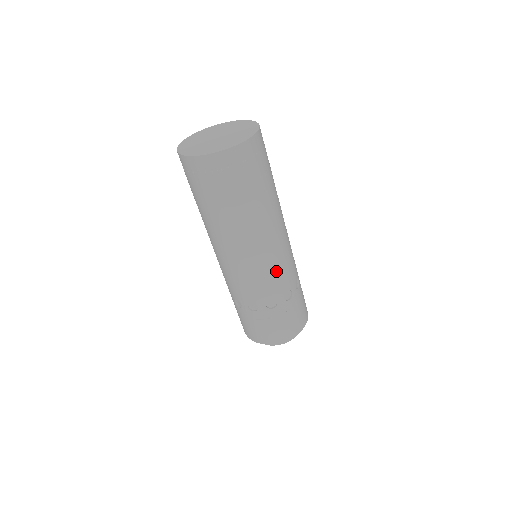
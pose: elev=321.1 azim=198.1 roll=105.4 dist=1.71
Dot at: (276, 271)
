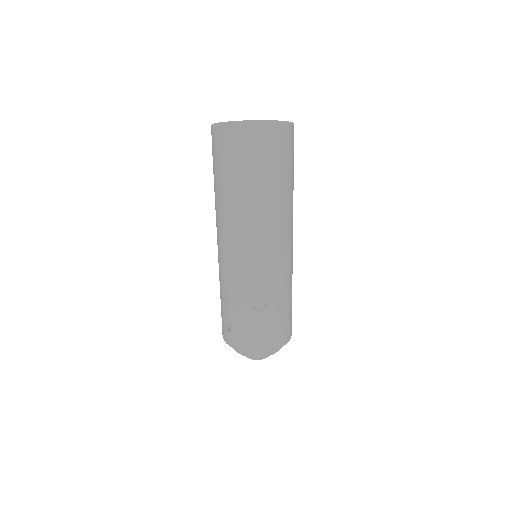
Dot at: (292, 258)
